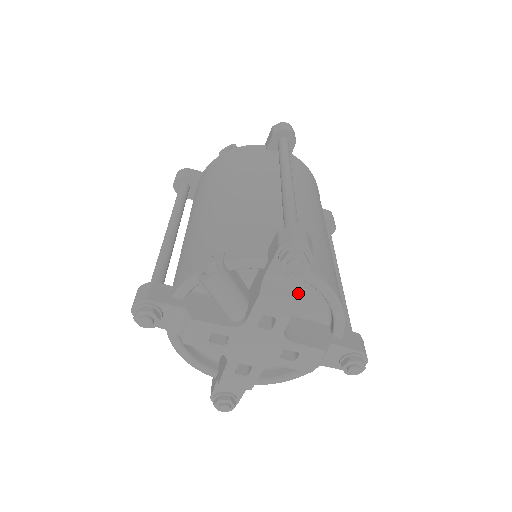
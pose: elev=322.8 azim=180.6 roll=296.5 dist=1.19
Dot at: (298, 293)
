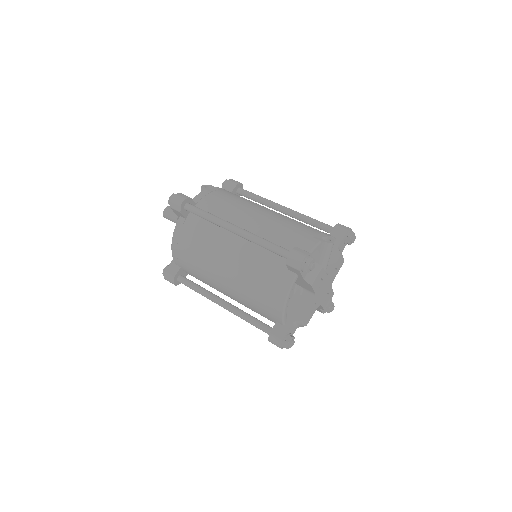
Dot at: occluded
